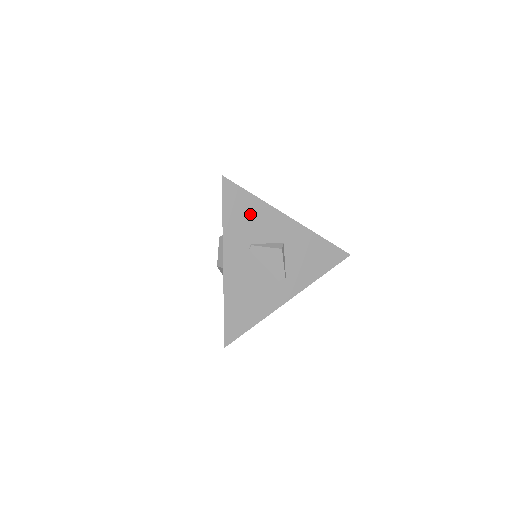
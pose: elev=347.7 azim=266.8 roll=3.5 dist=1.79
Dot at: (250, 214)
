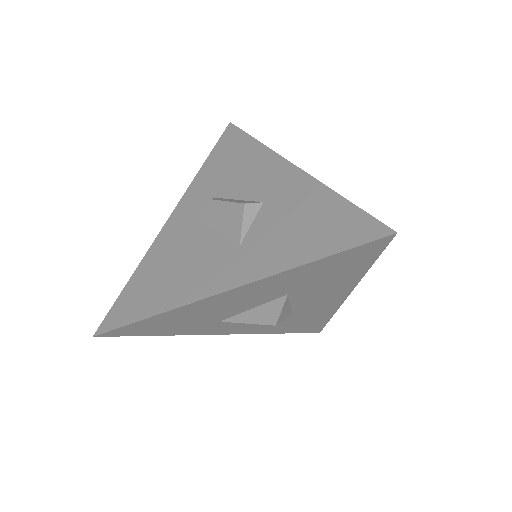
Dot at: occluded
